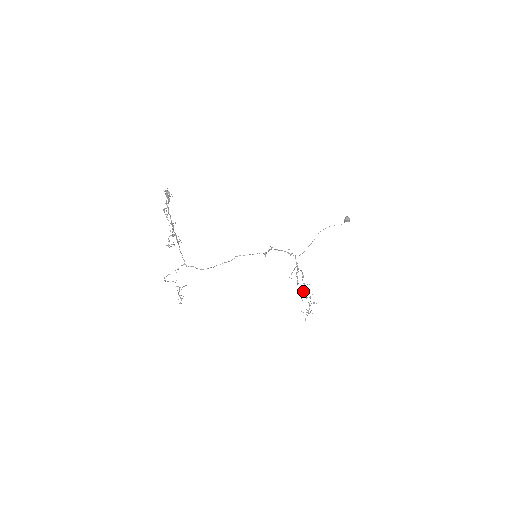
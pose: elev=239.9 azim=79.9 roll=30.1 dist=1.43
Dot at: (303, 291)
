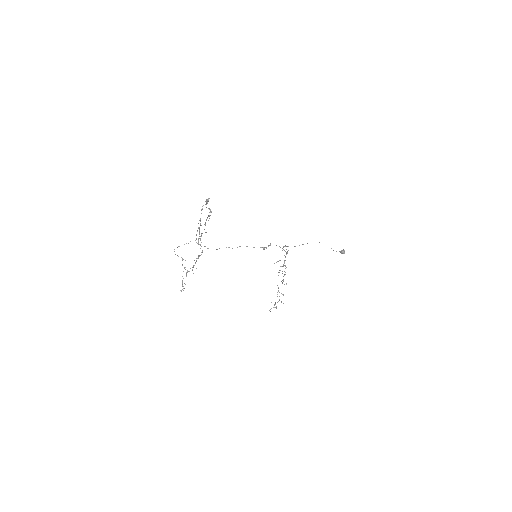
Dot at: occluded
